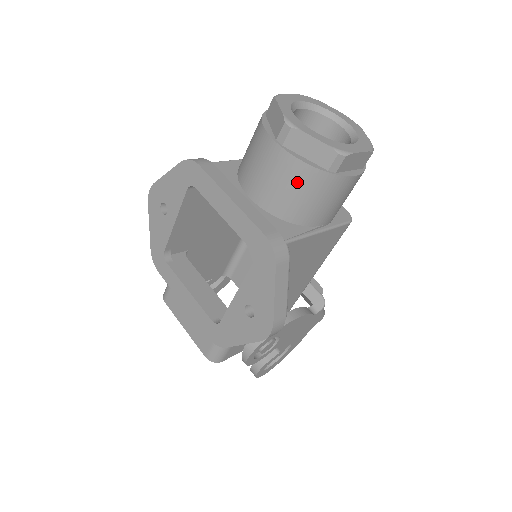
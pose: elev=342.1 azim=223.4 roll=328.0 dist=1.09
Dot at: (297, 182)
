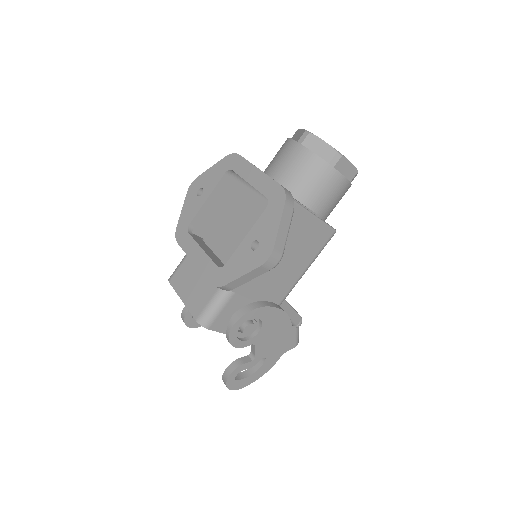
Dot at: (307, 167)
